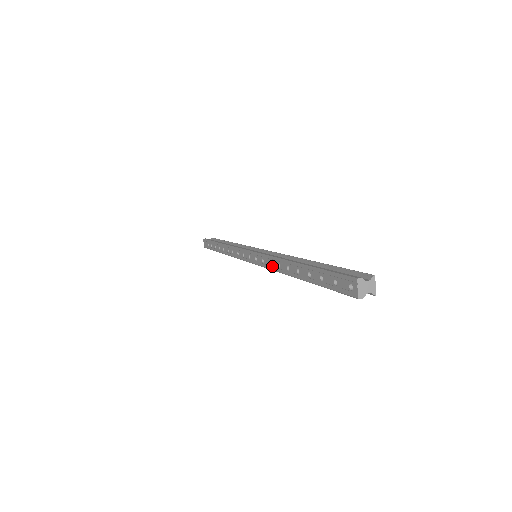
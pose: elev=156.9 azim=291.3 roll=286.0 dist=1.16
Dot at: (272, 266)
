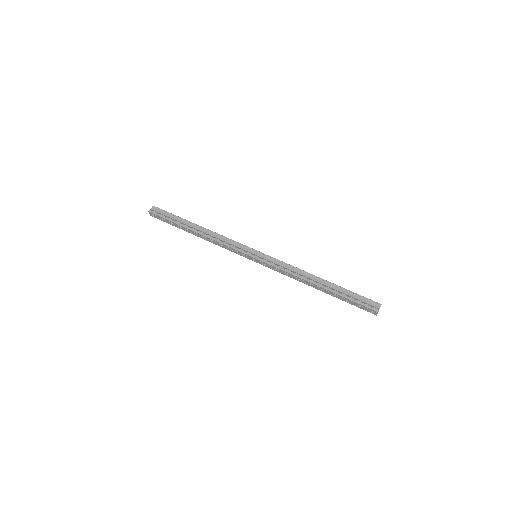
Dot at: (289, 276)
